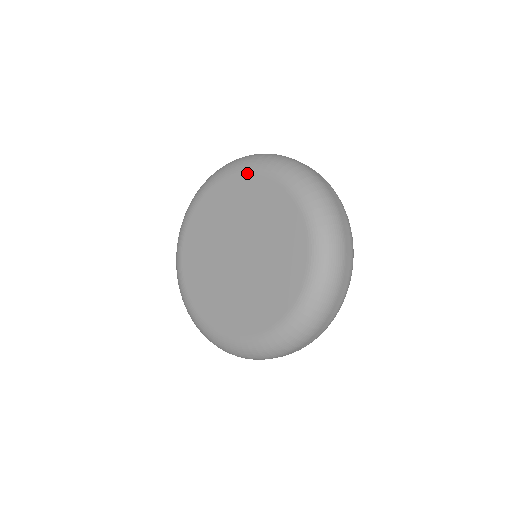
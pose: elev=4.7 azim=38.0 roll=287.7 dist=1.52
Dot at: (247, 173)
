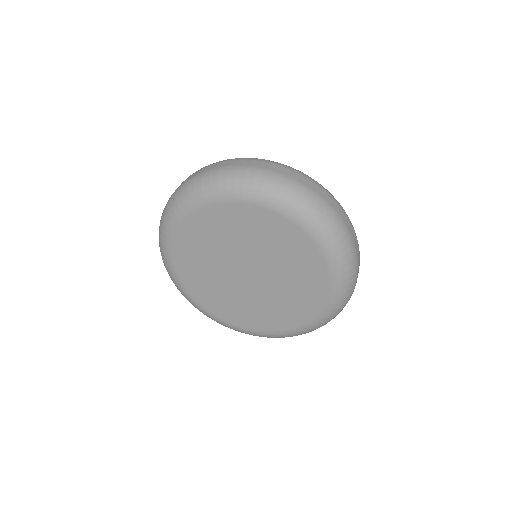
Dot at: (251, 205)
